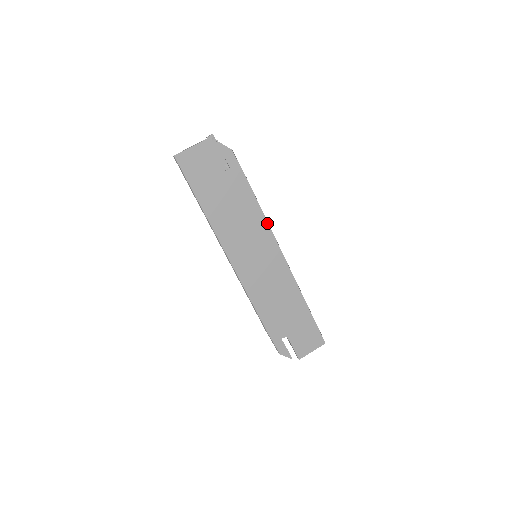
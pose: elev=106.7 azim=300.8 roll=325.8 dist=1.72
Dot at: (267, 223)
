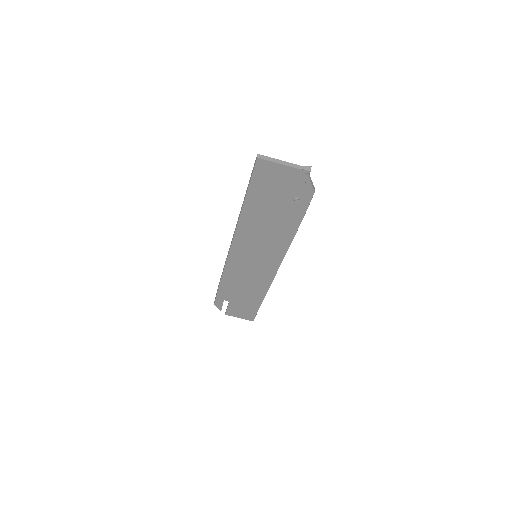
Dot at: (287, 249)
